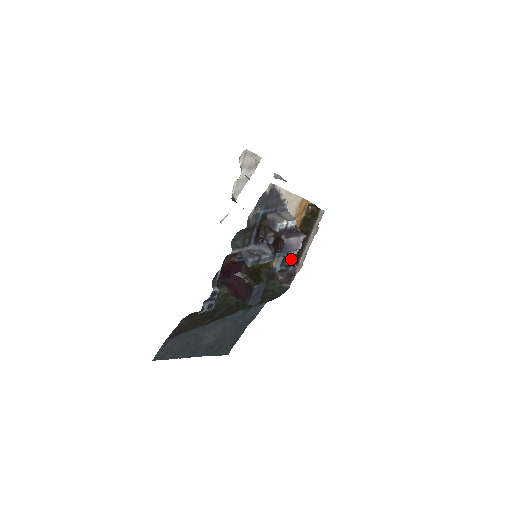
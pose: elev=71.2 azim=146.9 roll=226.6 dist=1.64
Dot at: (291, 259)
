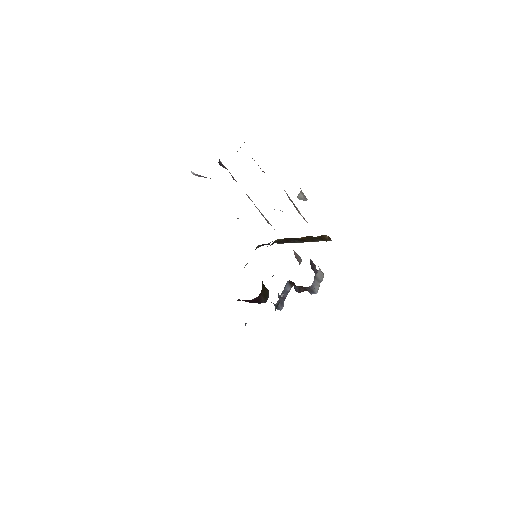
Dot at: occluded
